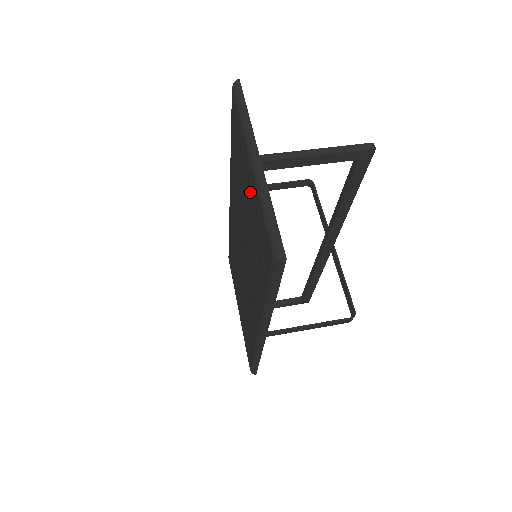
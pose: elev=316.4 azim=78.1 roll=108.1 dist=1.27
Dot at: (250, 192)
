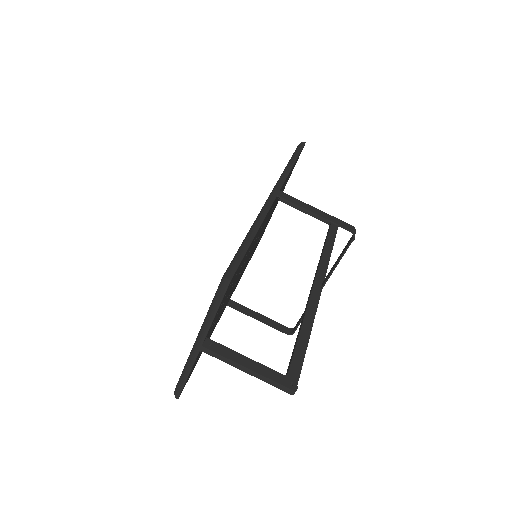
Dot at: occluded
